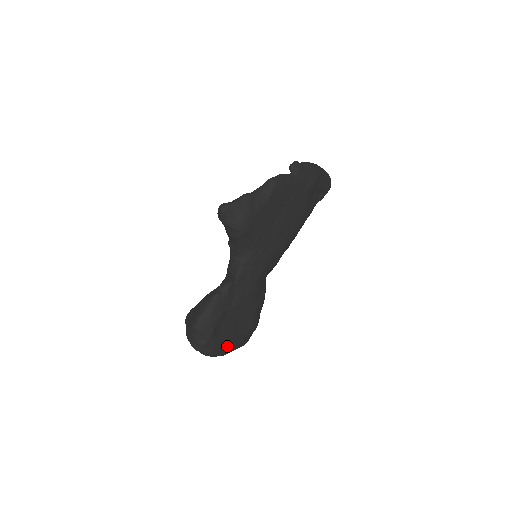
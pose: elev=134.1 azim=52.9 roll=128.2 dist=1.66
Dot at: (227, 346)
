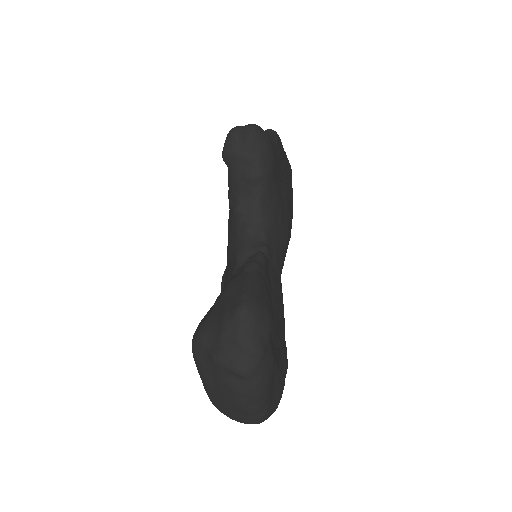
Dot at: (275, 382)
